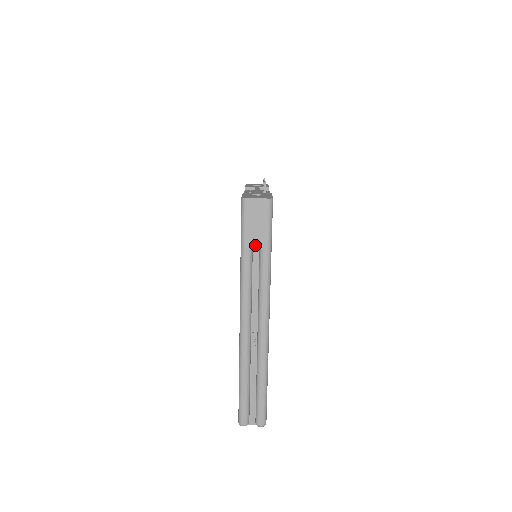
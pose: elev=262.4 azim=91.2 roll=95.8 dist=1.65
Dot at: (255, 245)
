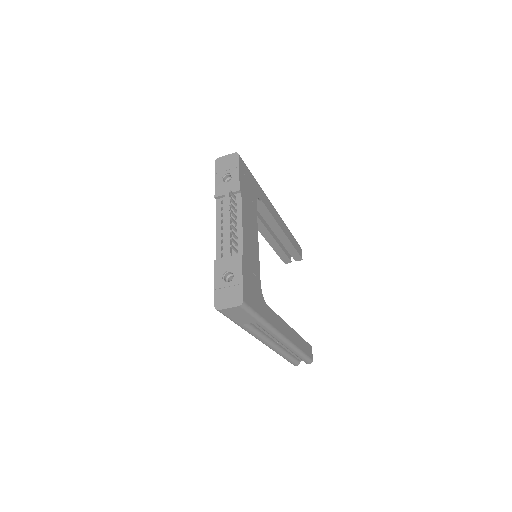
Dot at: (246, 323)
